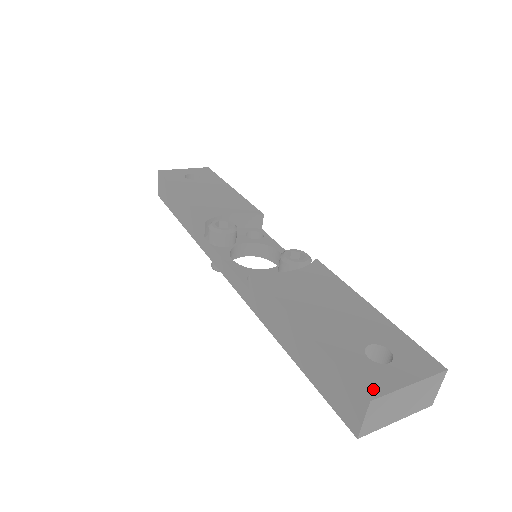
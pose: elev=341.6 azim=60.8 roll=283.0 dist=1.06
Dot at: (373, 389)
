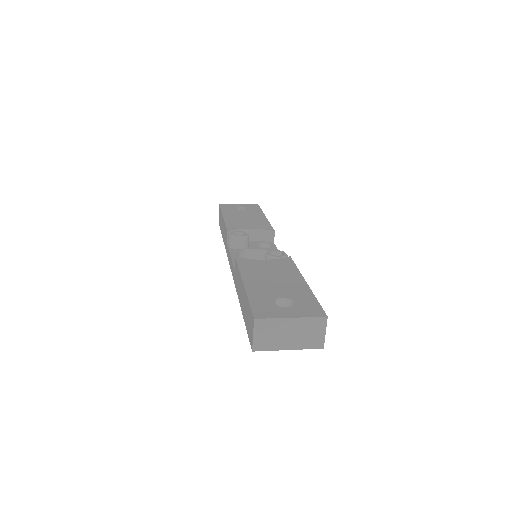
Dot at: (262, 315)
